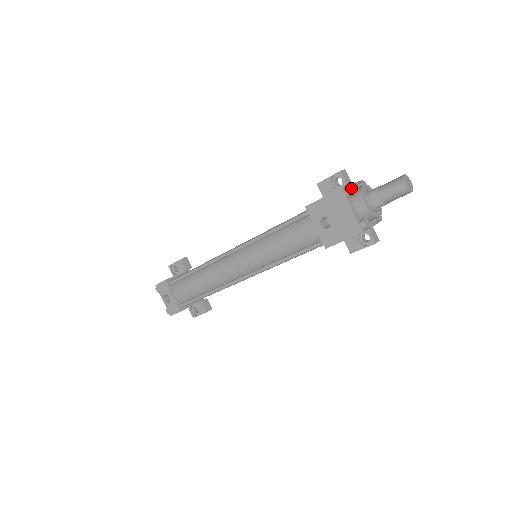
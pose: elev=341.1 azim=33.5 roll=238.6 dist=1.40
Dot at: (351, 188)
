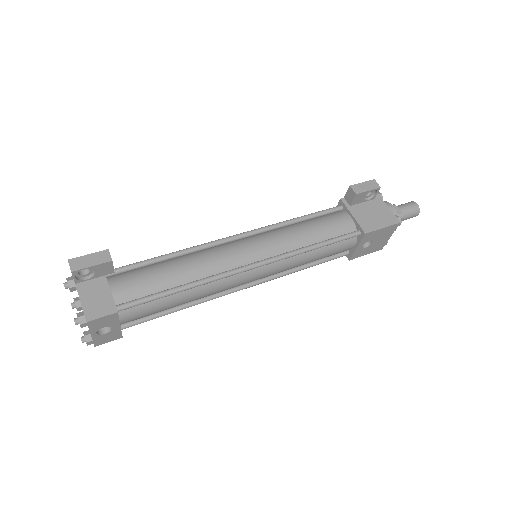
Dot at: (398, 218)
